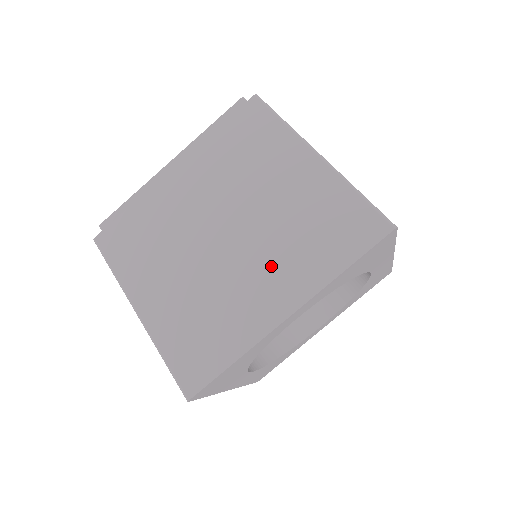
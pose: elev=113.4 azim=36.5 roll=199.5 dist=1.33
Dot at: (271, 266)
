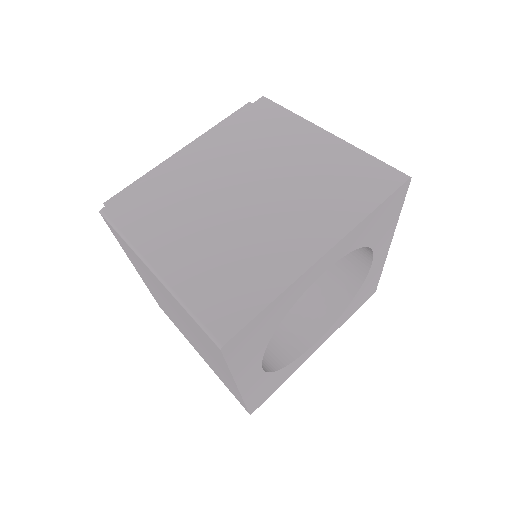
Dot at: (299, 215)
